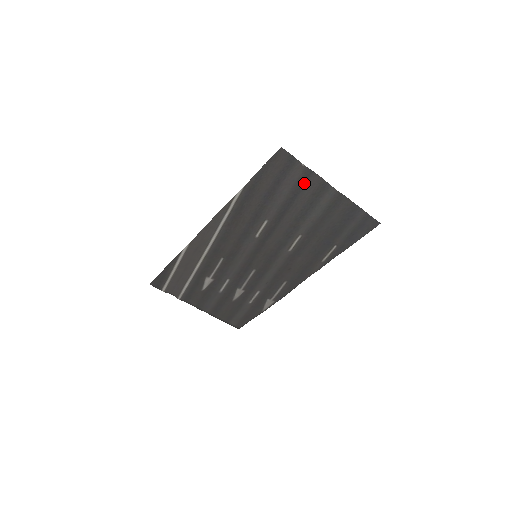
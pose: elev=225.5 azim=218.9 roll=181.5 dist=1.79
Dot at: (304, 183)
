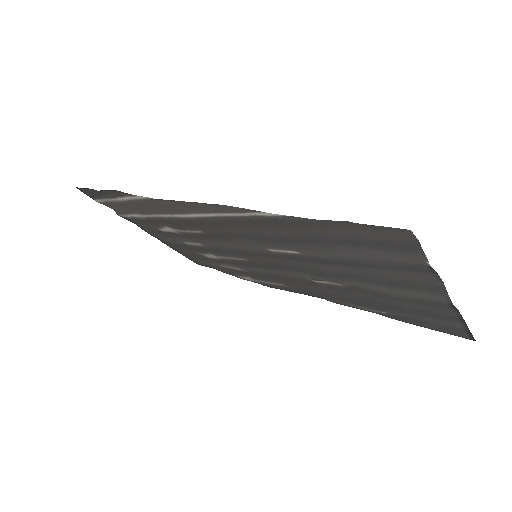
Dot at: (404, 269)
